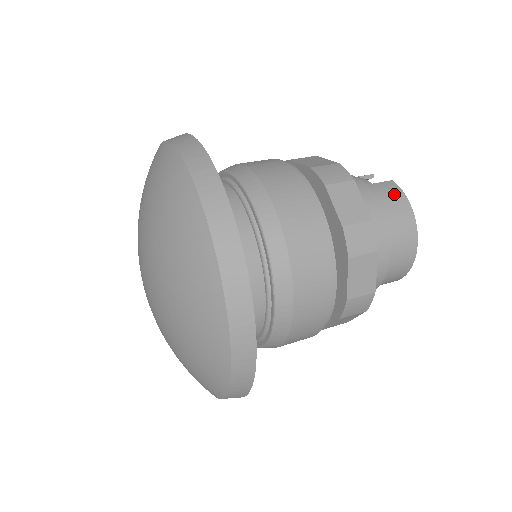
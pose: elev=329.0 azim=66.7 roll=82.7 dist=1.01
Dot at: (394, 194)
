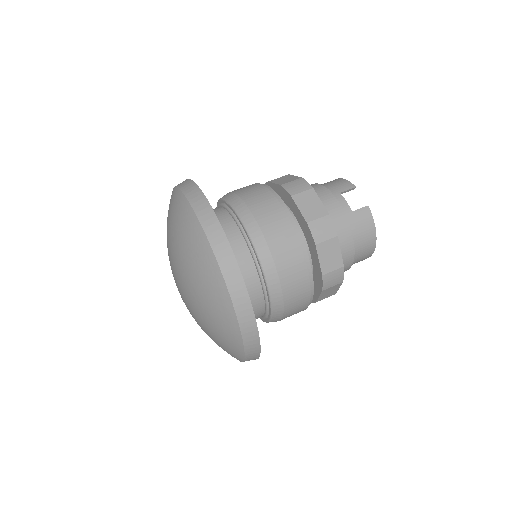
Dot at: (366, 223)
